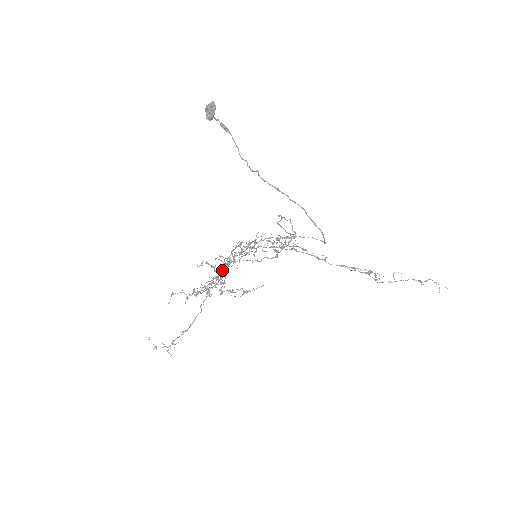
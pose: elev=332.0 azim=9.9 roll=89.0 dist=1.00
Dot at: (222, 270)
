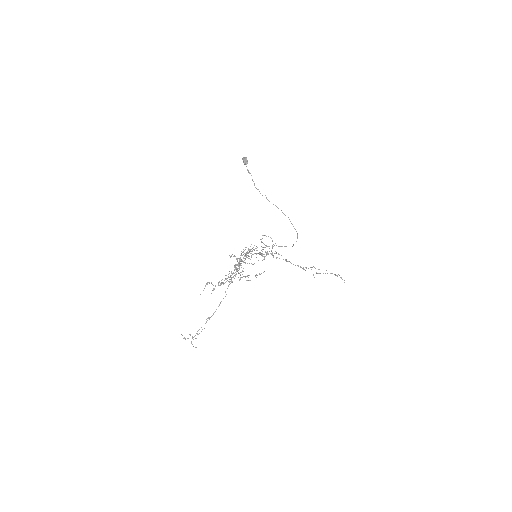
Dot at: occluded
